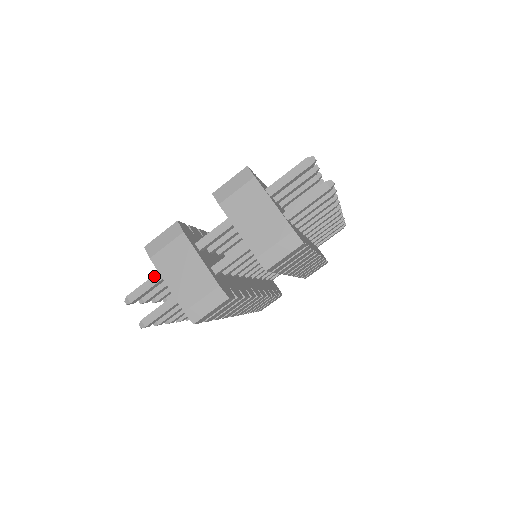
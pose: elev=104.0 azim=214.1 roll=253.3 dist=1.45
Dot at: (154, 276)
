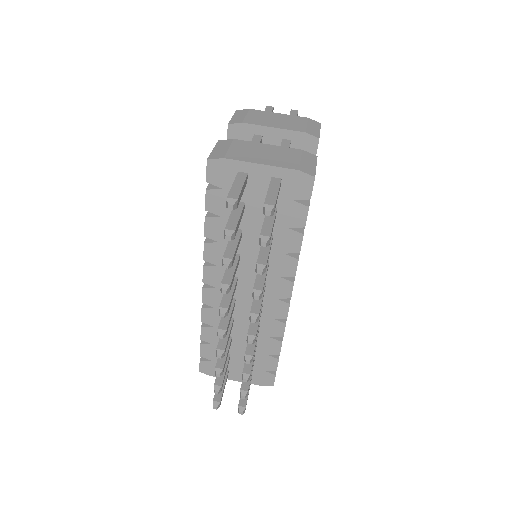
Dot at: (237, 177)
